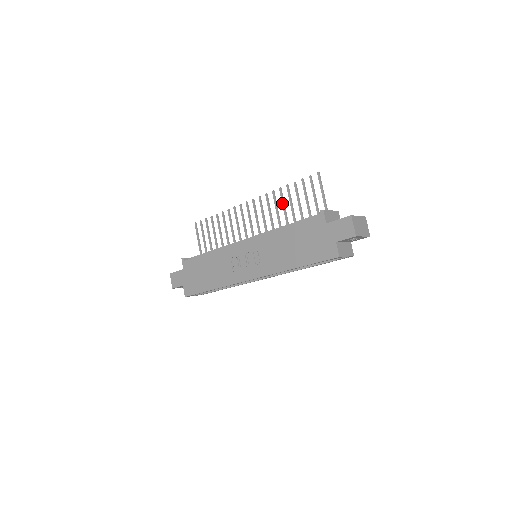
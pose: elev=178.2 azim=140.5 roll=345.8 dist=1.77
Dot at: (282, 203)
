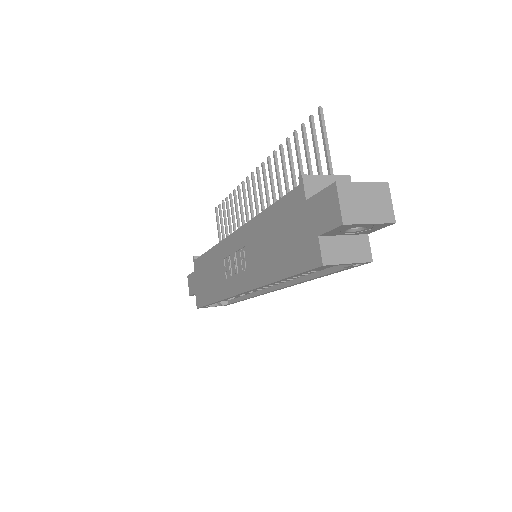
Dot at: occluded
